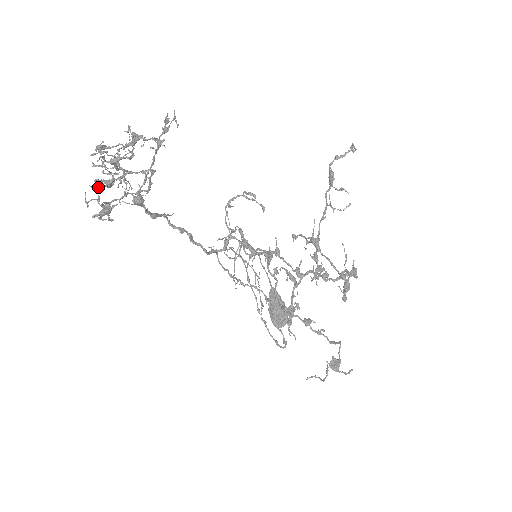
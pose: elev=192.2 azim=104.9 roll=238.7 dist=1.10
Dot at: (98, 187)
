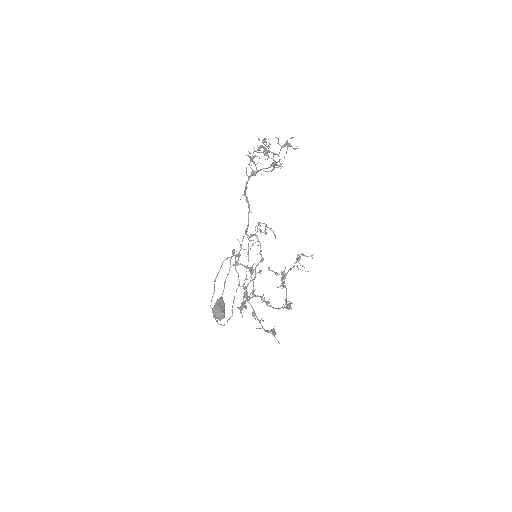
Dot at: (268, 146)
